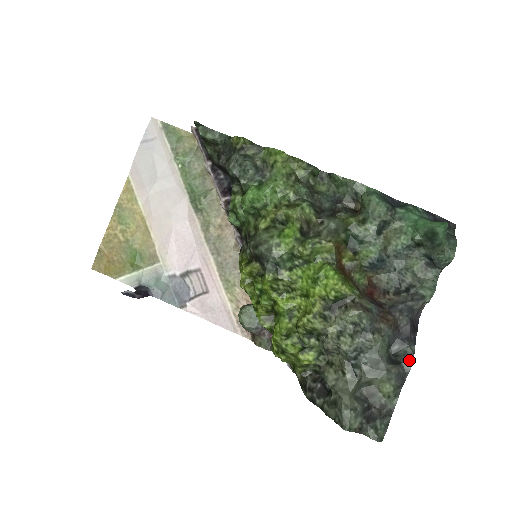
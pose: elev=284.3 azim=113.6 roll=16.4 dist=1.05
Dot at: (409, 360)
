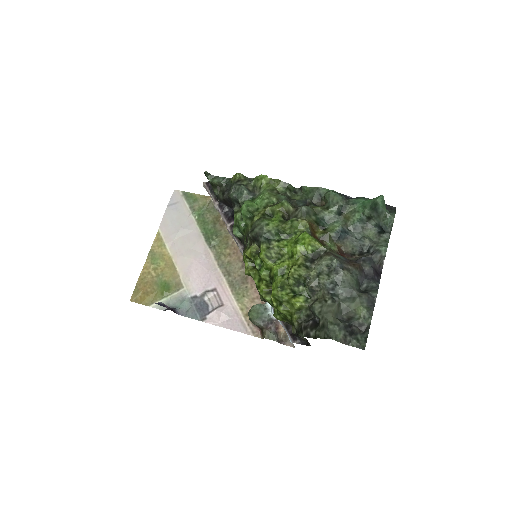
Dot at: (375, 290)
